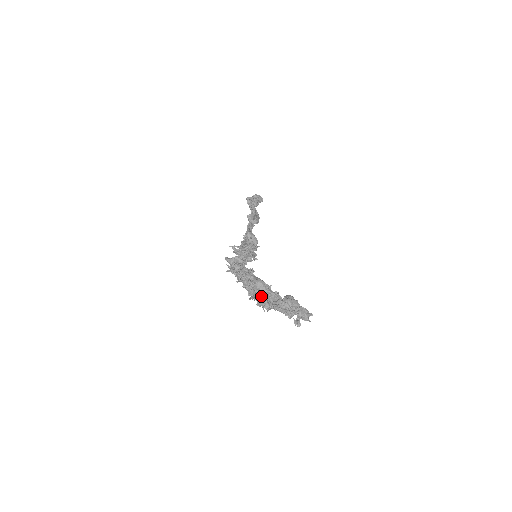
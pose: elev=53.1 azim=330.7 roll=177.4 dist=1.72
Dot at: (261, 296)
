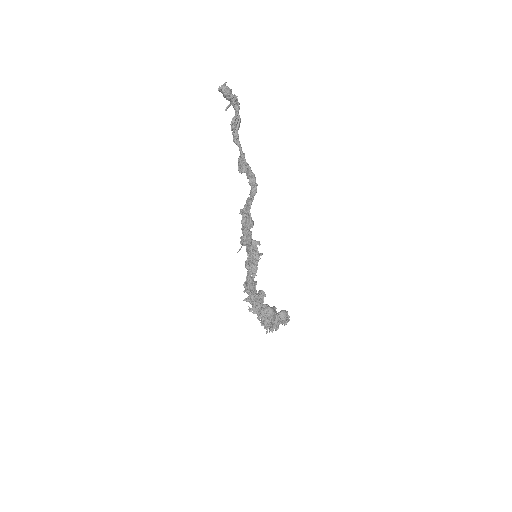
Dot at: (270, 324)
